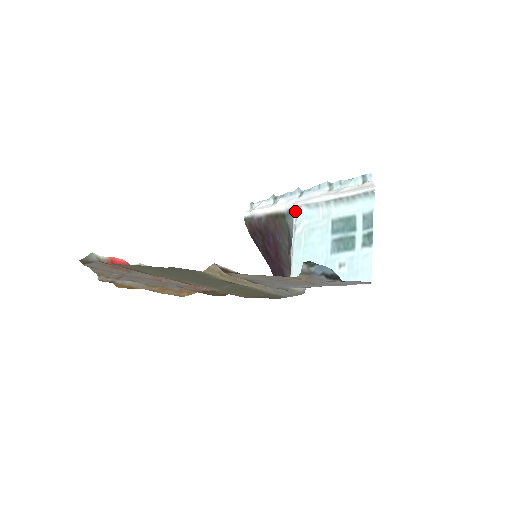
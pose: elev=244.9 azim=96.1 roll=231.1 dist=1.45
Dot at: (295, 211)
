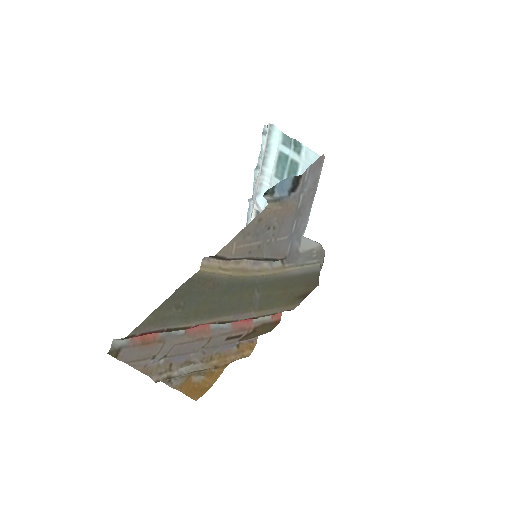
Dot at: (258, 210)
